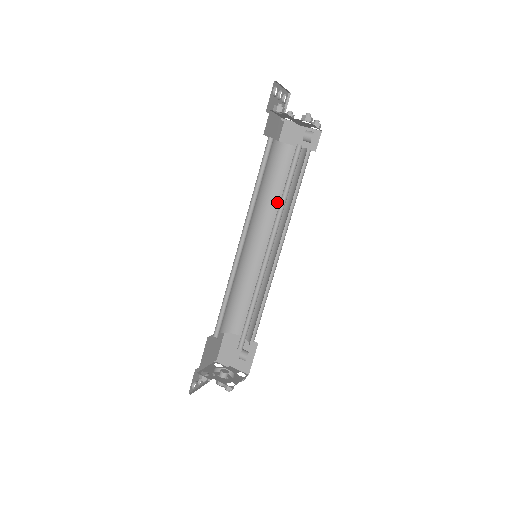
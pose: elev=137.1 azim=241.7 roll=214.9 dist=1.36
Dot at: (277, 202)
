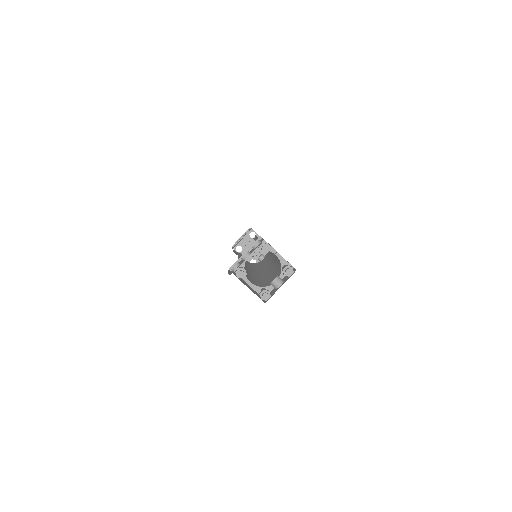
Dot at: occluded
